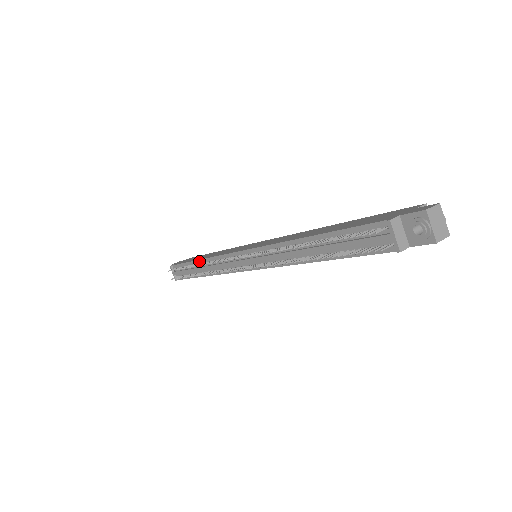
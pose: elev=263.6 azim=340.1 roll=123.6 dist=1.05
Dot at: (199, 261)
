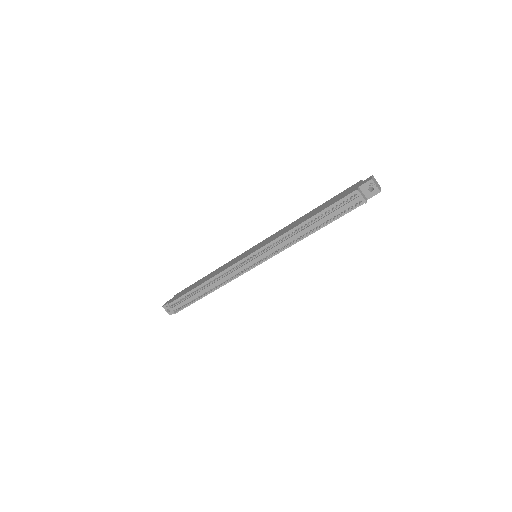
Dot at: (204, 284)
